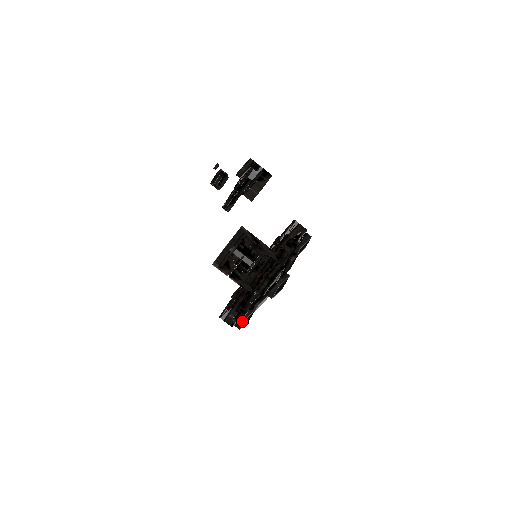
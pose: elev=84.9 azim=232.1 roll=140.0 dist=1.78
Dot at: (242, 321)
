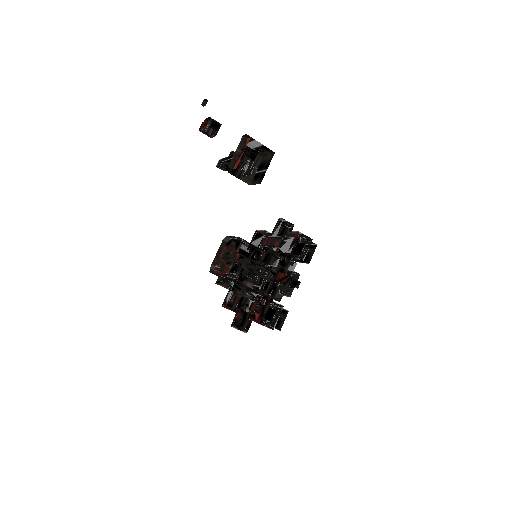
Dot at: occluded
